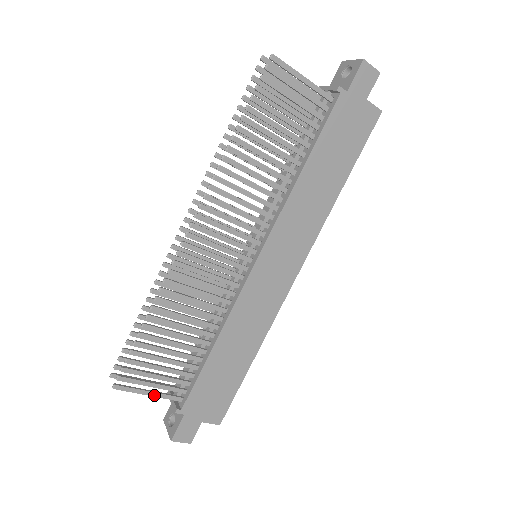
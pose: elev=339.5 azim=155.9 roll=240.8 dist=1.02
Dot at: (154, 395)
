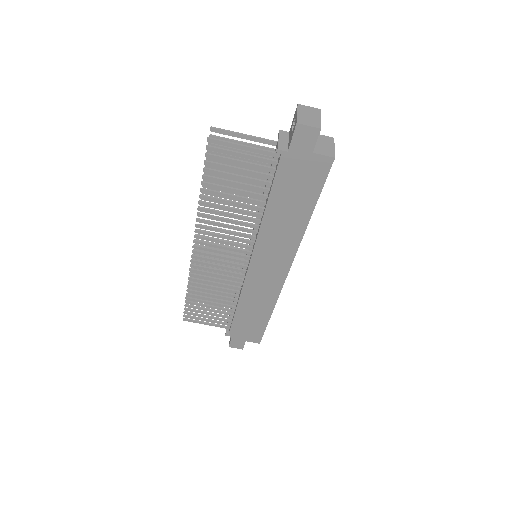
Dot at: (210, 325)
